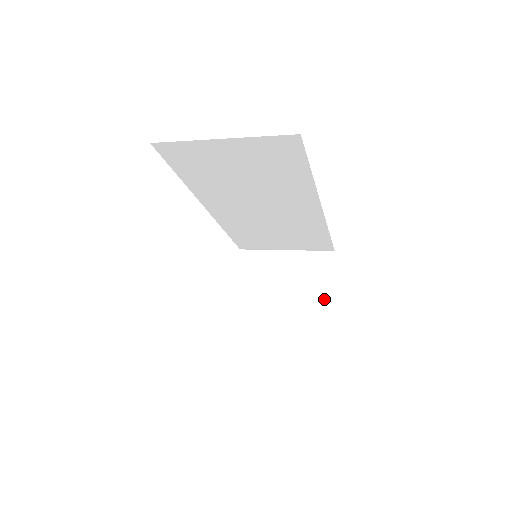
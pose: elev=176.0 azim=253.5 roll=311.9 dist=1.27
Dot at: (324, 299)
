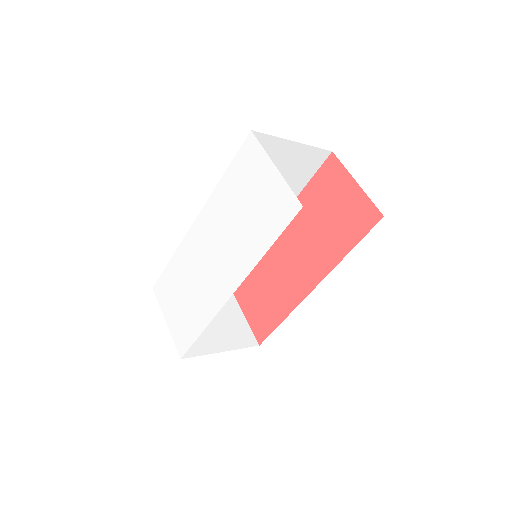
Dot at: (241, 320)
